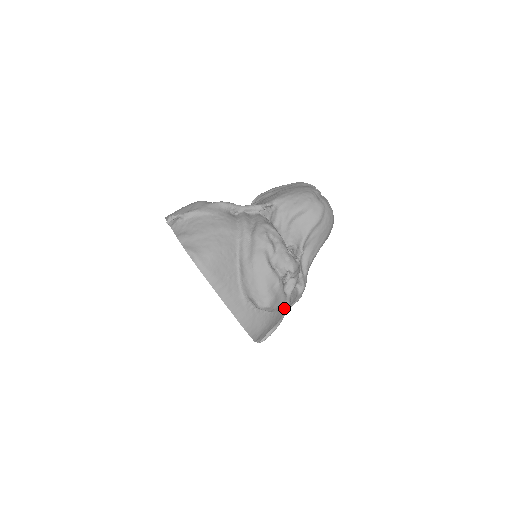
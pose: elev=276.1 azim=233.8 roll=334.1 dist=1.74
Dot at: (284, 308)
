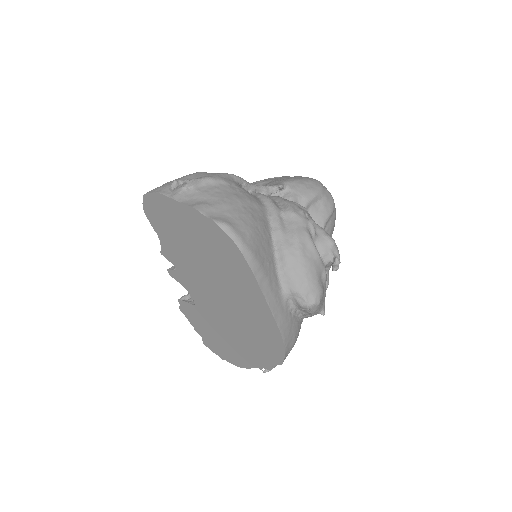
Dot at: (321, 310)
